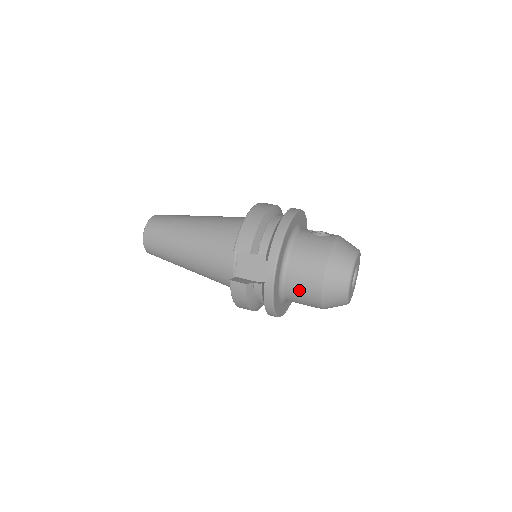
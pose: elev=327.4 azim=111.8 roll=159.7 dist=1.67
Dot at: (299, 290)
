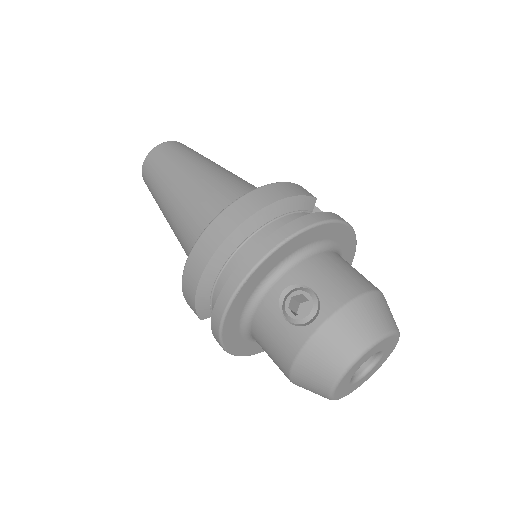
Dot at: occluded
